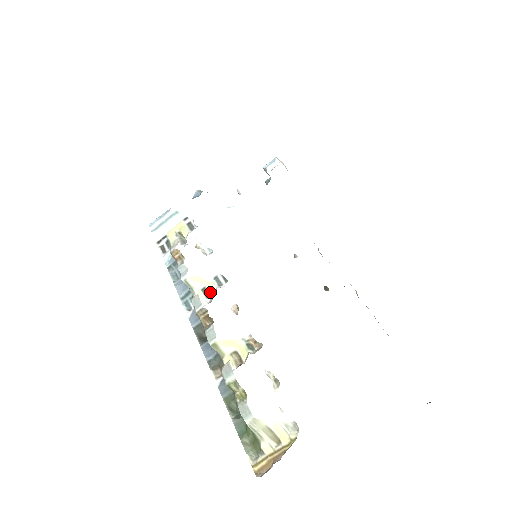
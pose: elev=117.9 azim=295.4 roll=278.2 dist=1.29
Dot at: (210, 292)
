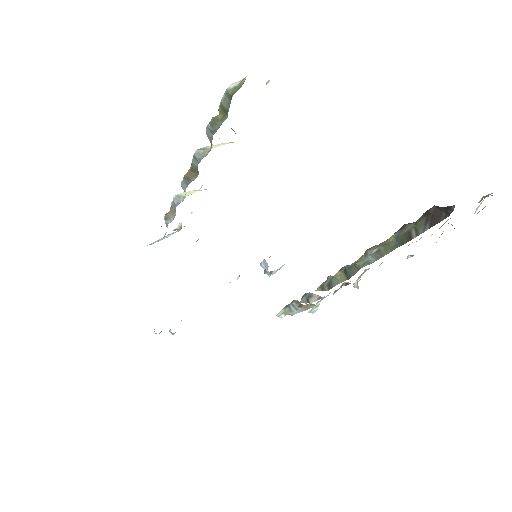
Dot at: (200, 188)
